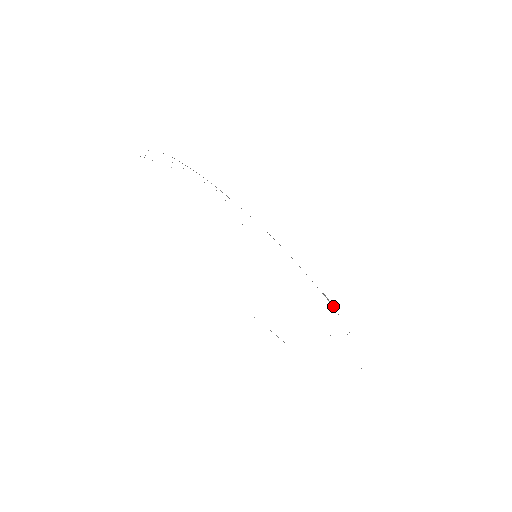
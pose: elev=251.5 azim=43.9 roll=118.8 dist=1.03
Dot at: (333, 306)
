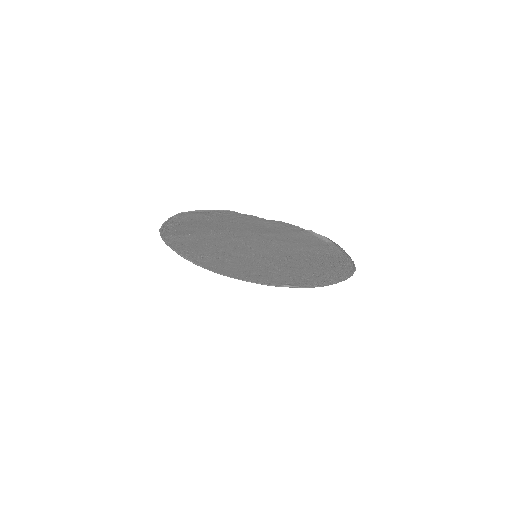
Dot at: (295, 286)
